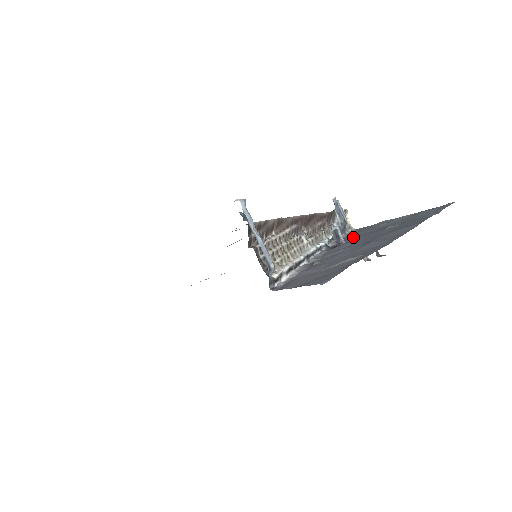
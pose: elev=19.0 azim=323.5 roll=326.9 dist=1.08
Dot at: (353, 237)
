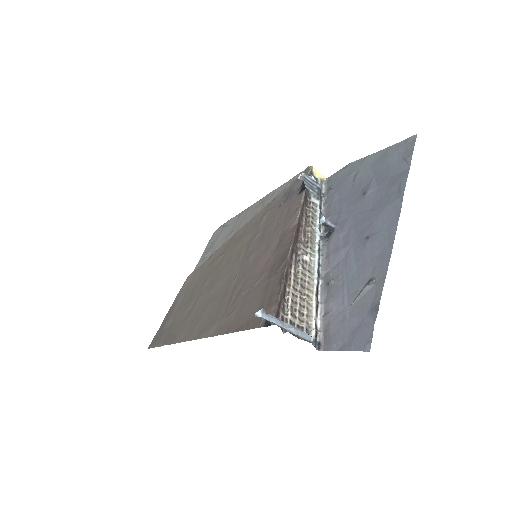
Dot at: (337, 210)
